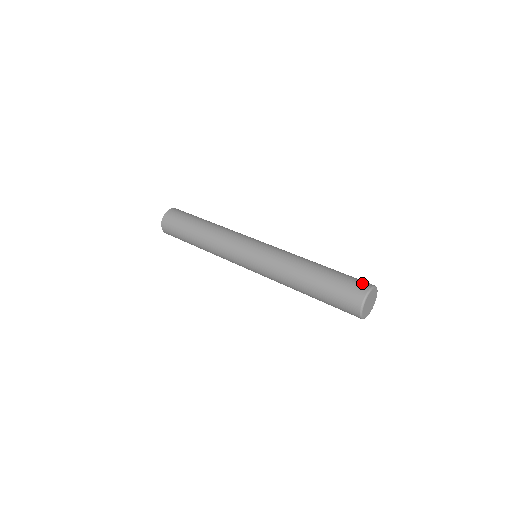
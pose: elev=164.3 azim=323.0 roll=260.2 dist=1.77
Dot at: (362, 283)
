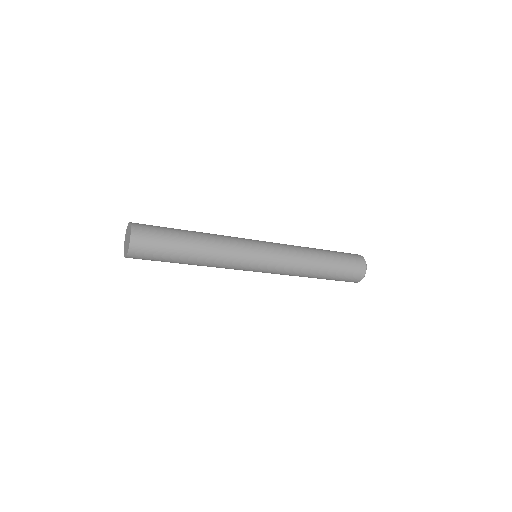
Dot at: (358, 257)
